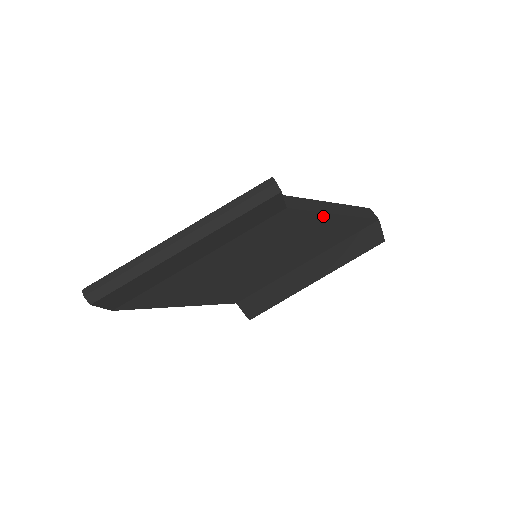
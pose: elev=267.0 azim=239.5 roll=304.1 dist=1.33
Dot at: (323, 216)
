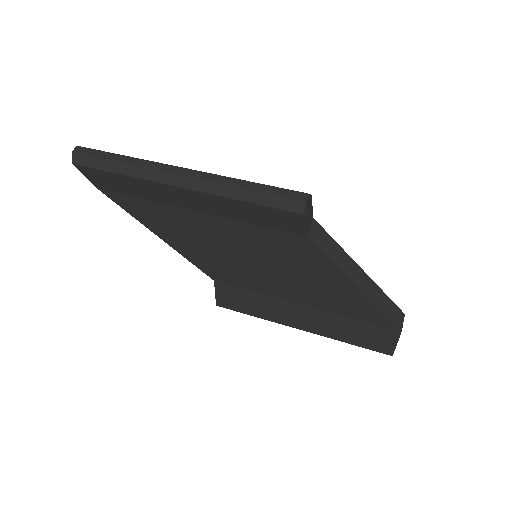
Dot at: (342, 277)
